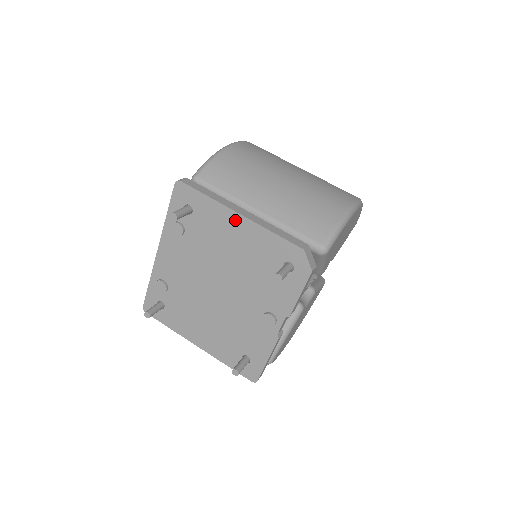
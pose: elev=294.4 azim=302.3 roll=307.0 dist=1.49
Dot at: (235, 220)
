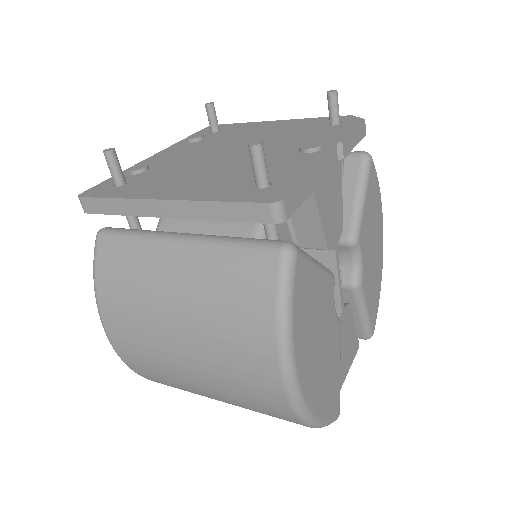
Dot at: (271, 123)
